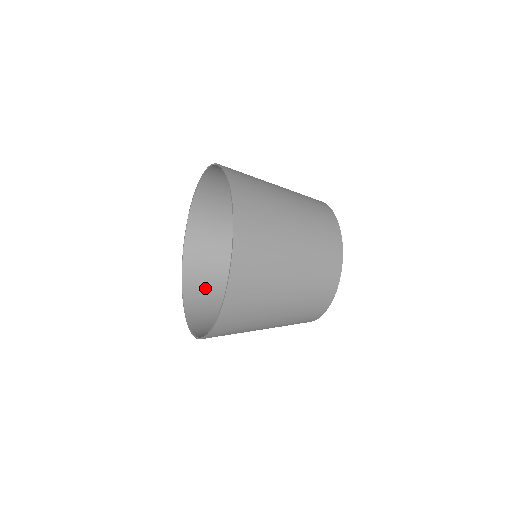
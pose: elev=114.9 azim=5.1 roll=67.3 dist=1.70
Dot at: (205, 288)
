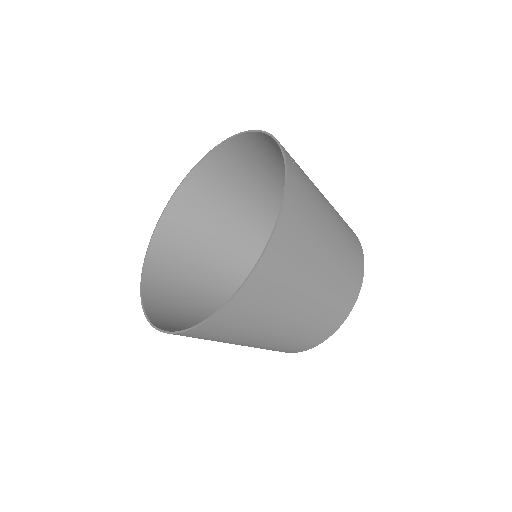
Dot at: (186, 227)
